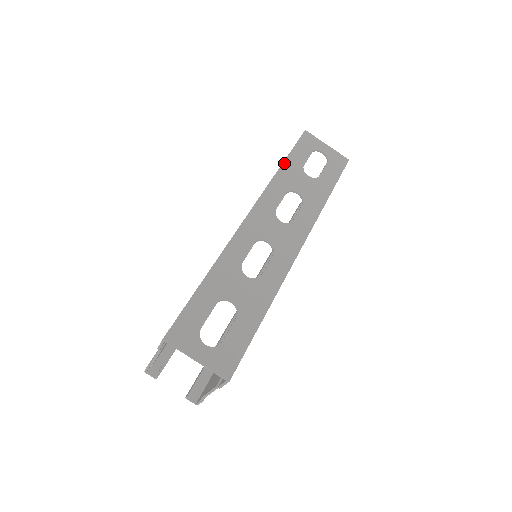
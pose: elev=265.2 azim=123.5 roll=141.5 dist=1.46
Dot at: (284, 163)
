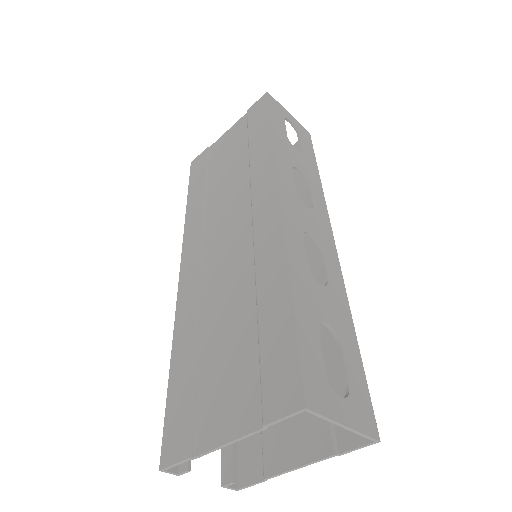
Dot at: (273, 130)
